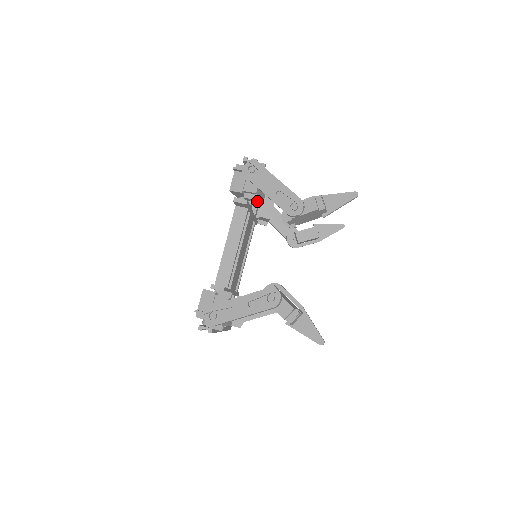
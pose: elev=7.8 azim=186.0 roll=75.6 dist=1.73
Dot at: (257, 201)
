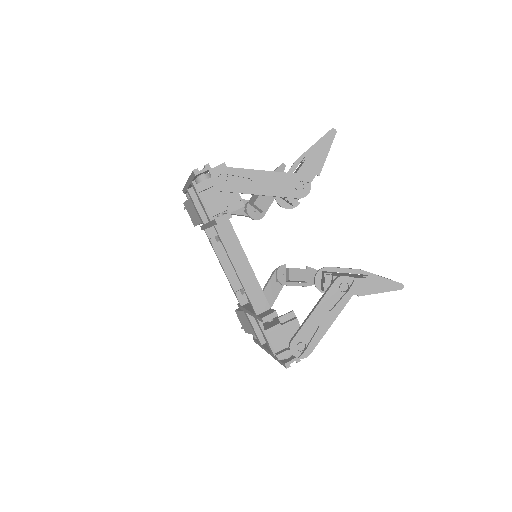
Dot at: occluded
